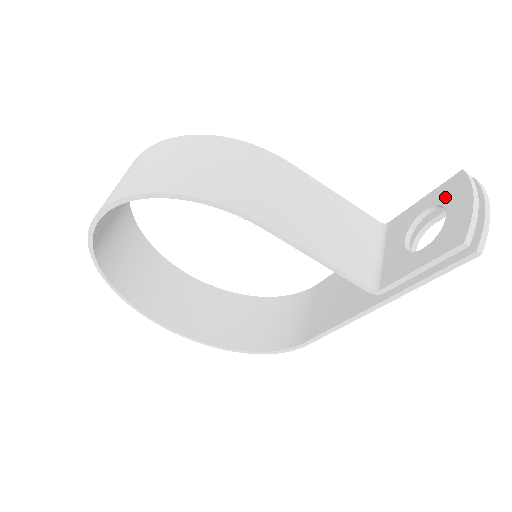
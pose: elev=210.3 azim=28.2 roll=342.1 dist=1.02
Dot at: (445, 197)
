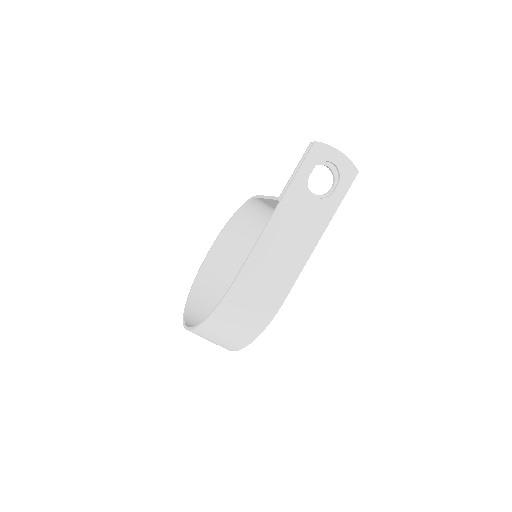
Dot at: (337, 175)
